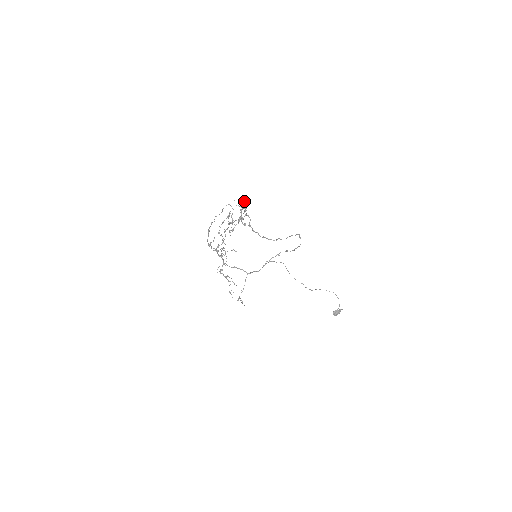
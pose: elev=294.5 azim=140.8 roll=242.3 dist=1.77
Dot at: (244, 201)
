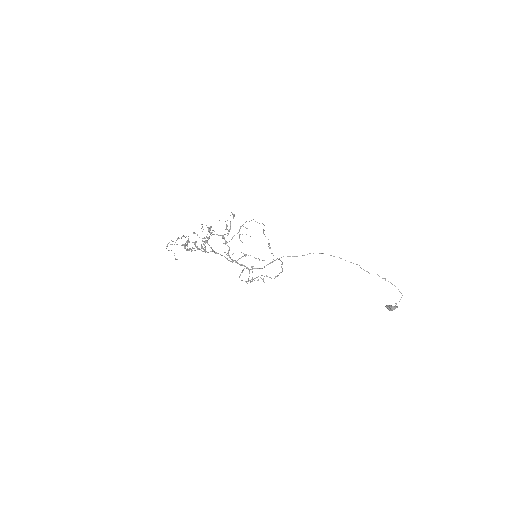
Dot at: (181, 245)
